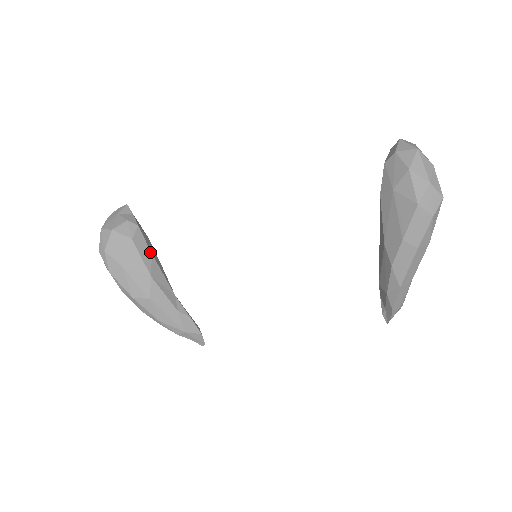
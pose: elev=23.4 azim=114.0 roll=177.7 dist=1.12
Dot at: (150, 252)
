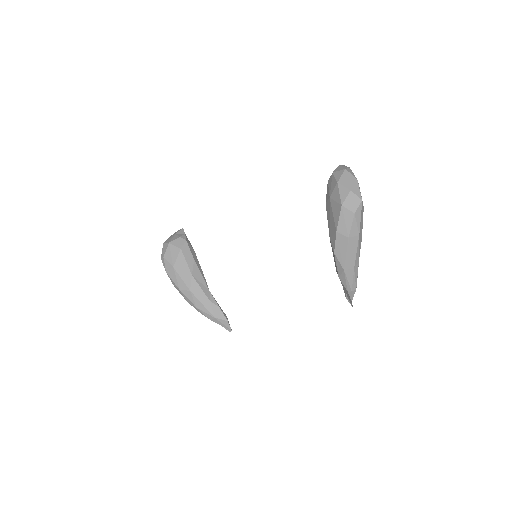
Dot at: (193, 258)
